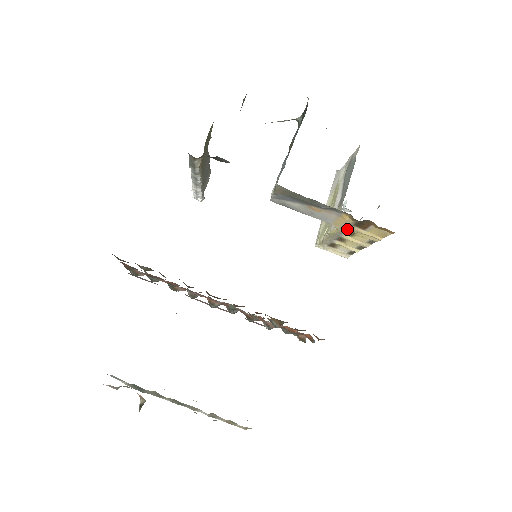
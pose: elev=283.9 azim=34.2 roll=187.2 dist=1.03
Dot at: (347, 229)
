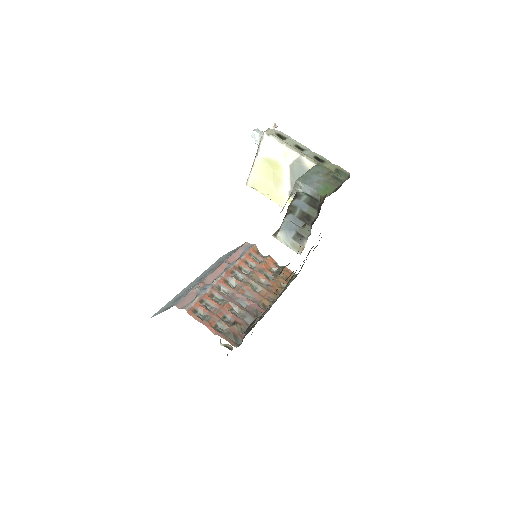
Dot at: occluded
